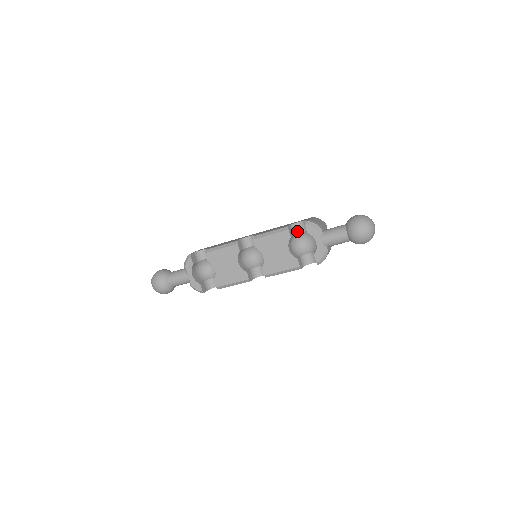
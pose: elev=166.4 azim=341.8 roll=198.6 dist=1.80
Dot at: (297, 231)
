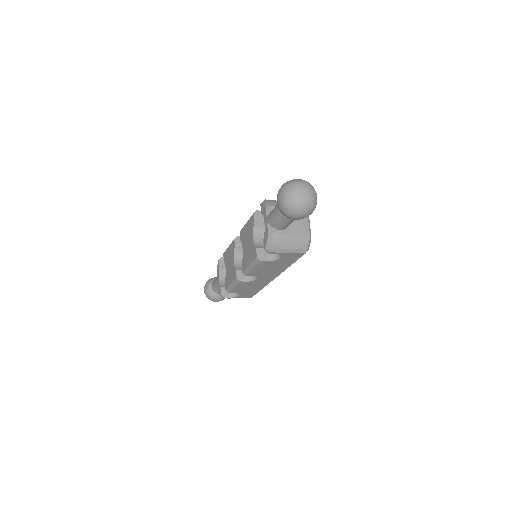
Dot at: occluded
